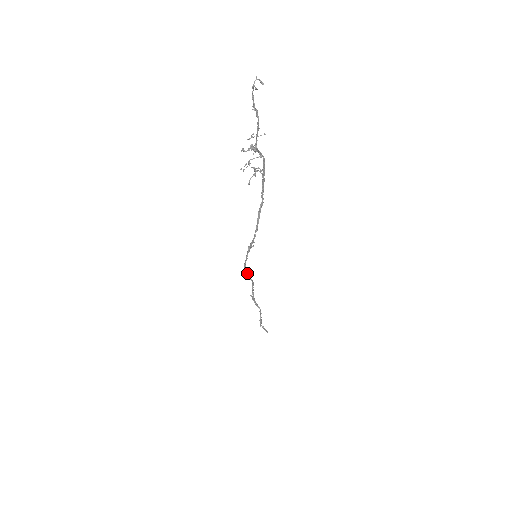
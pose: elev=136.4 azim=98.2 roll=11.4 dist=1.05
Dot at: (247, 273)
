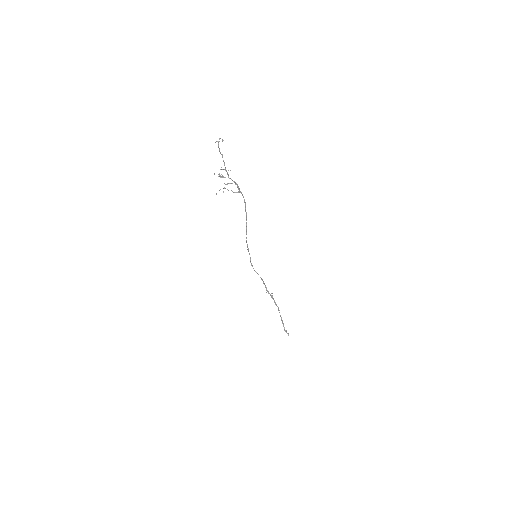
Dot at: occluded
